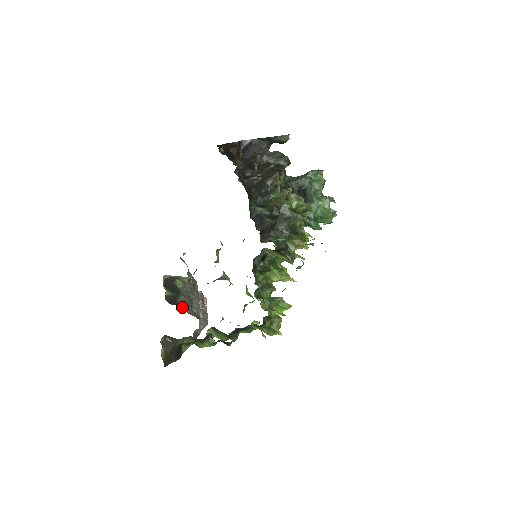
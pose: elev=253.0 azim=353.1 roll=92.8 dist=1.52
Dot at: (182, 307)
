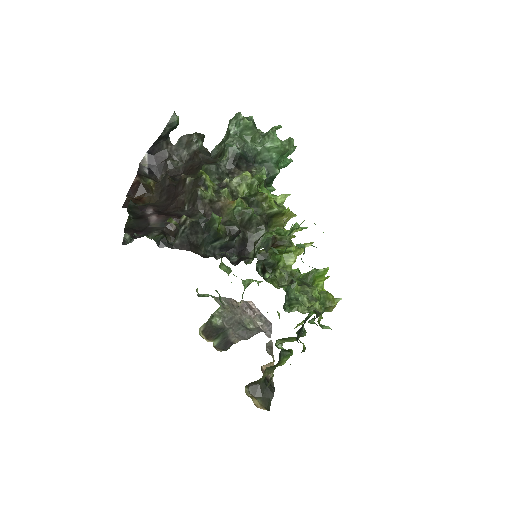
Dot at: (238, 341)
